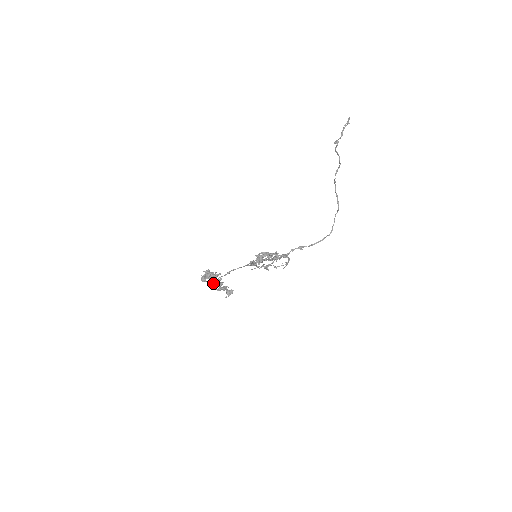
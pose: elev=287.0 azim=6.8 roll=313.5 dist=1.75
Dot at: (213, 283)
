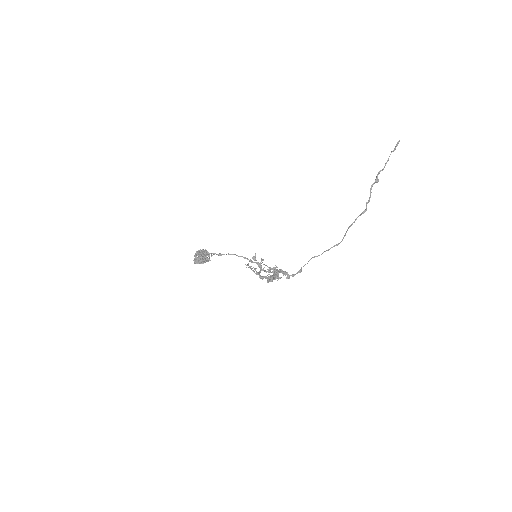
Dot at: (197, 255)
